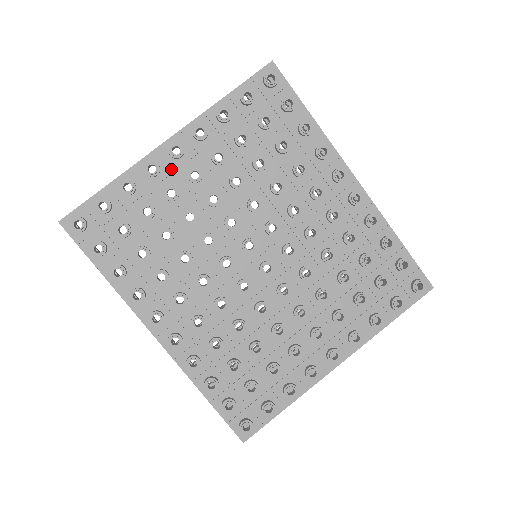
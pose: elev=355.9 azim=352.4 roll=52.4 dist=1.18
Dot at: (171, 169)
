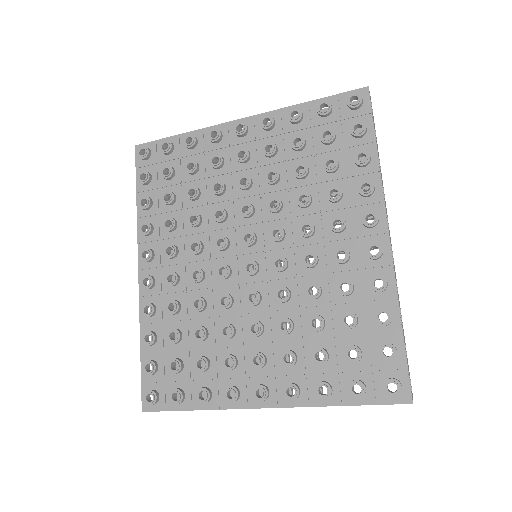
Dot at: (230, 143)
